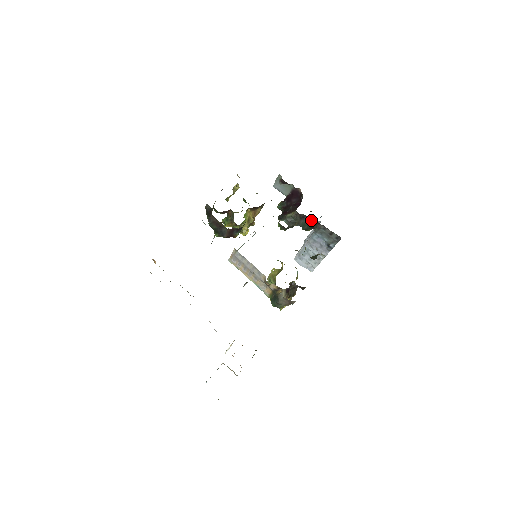
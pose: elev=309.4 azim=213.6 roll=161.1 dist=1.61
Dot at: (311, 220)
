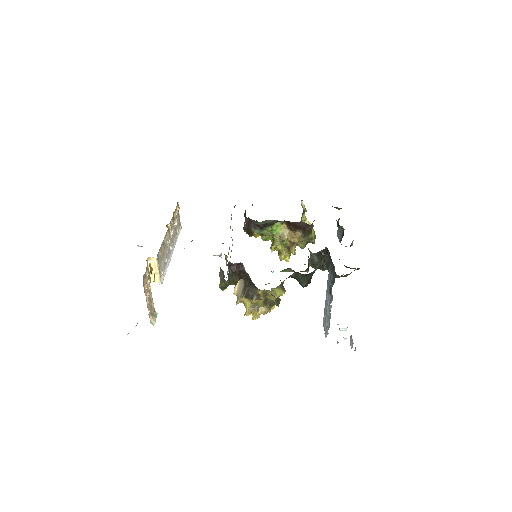
Dot at: occluded
